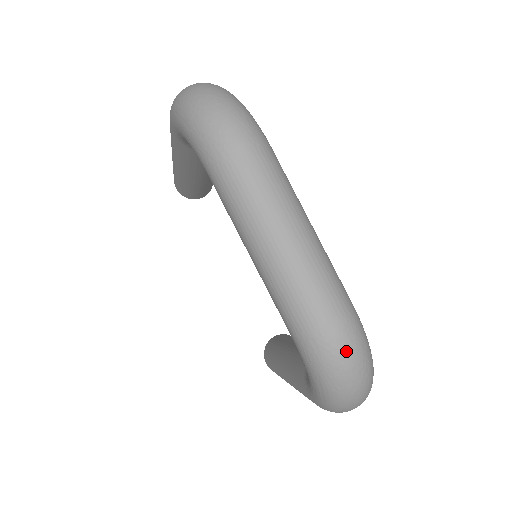
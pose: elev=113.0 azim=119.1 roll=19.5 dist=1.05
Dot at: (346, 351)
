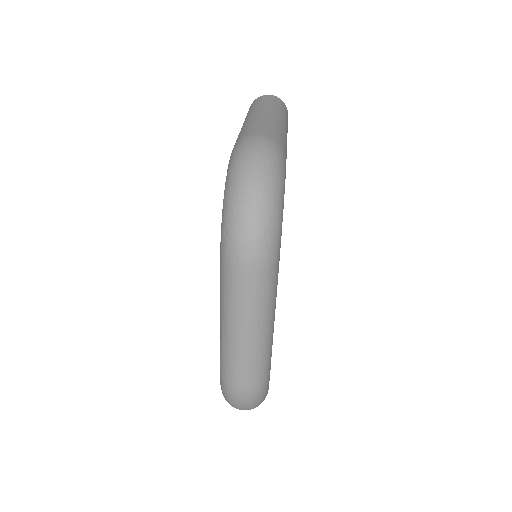
Dot at: (242, 401)
